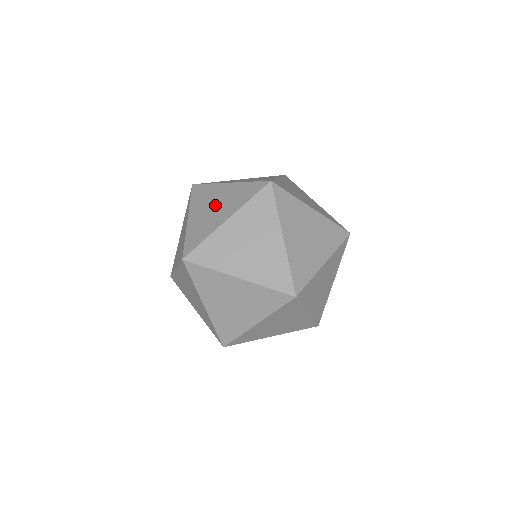
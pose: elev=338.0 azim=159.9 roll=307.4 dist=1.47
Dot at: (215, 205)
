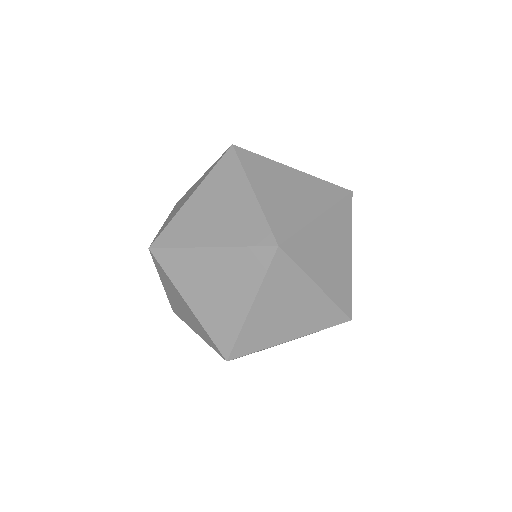
Dot at: occluded
